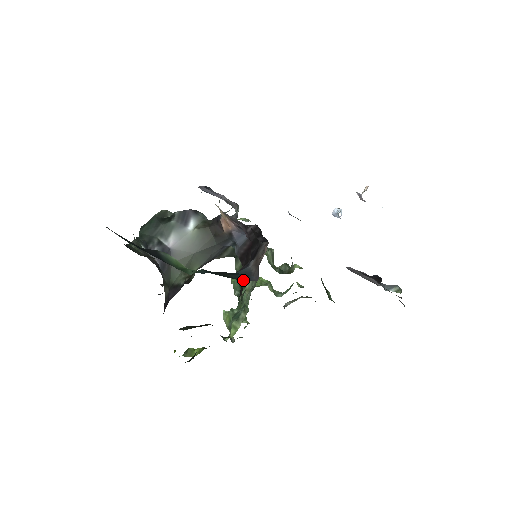
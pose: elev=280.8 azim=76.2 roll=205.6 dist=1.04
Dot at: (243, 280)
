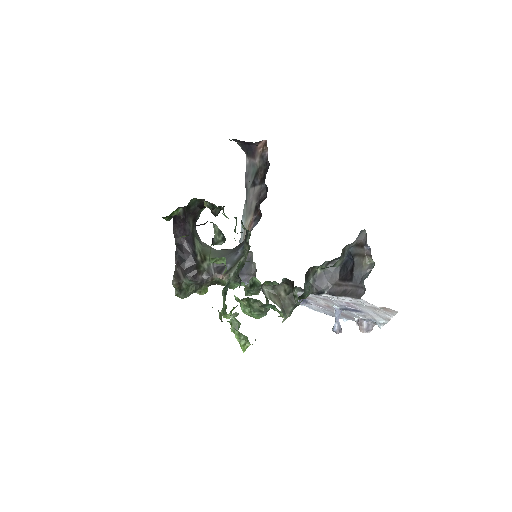
Dot at: occluded
